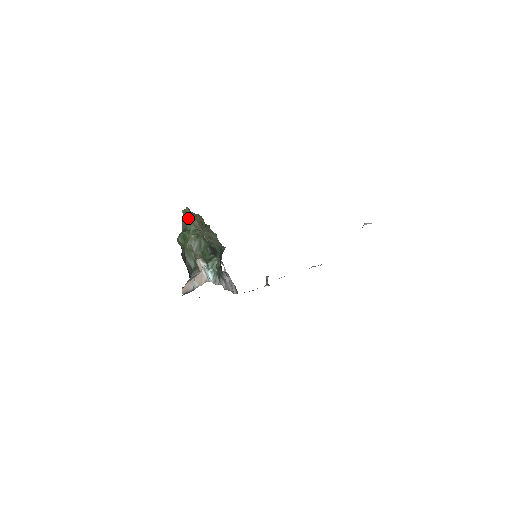
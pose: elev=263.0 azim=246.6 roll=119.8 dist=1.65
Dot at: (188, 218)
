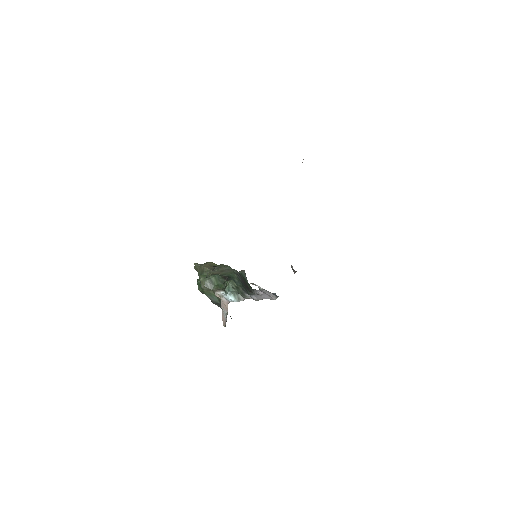
Dot at: (200, 270)
